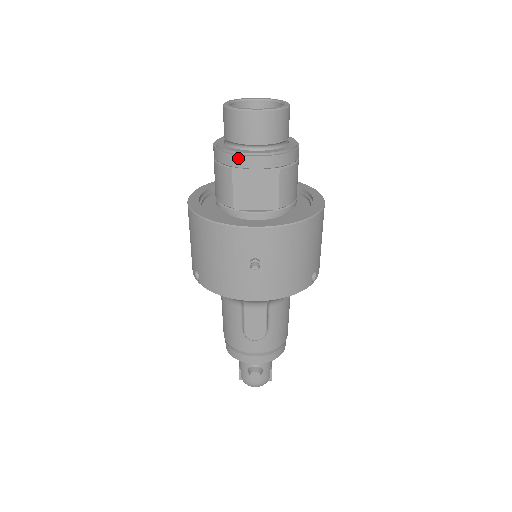
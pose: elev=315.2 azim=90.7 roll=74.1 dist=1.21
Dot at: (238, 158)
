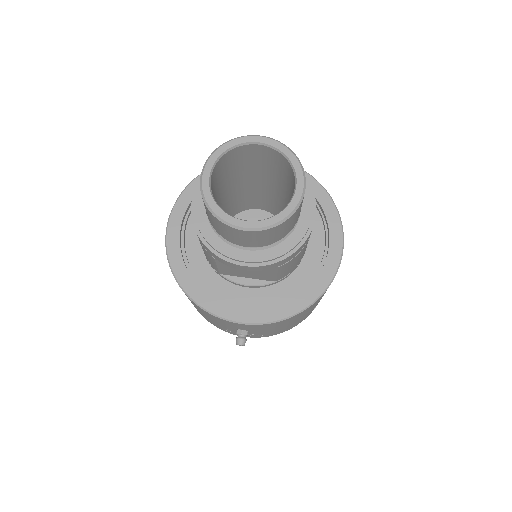
Dot at: (221, 259)
